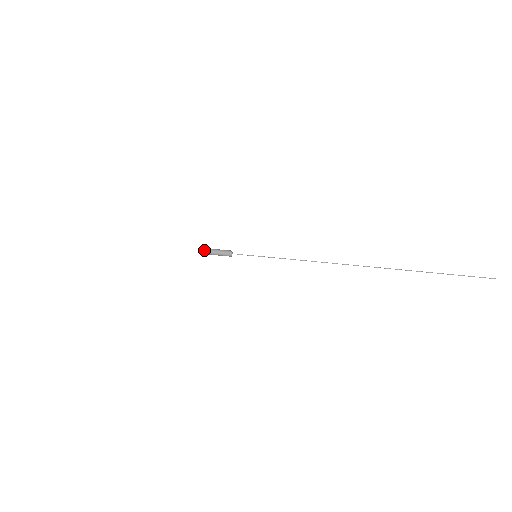
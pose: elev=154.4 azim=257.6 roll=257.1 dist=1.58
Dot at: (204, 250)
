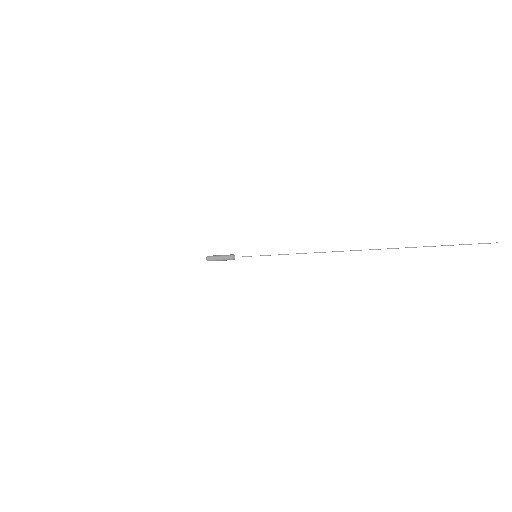
Dot at: (209, 259)
